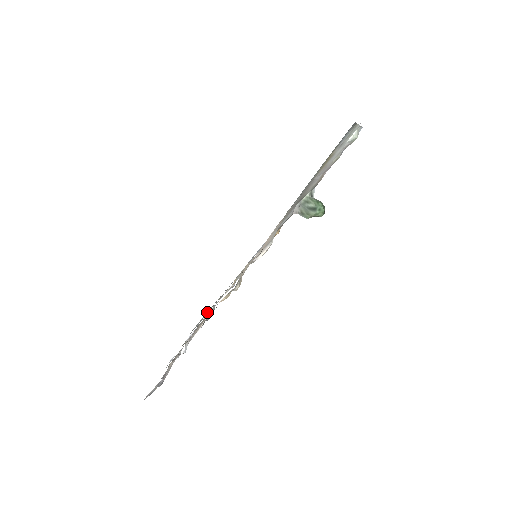
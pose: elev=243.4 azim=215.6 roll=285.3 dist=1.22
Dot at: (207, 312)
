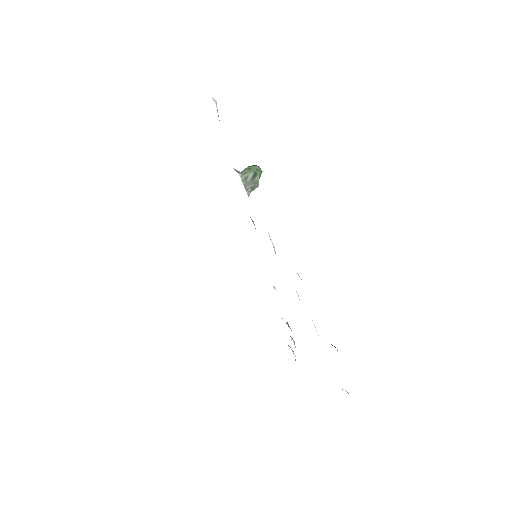
Dot at: occluded
